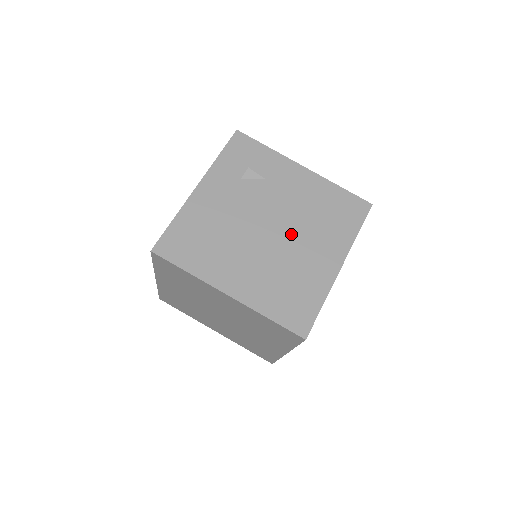
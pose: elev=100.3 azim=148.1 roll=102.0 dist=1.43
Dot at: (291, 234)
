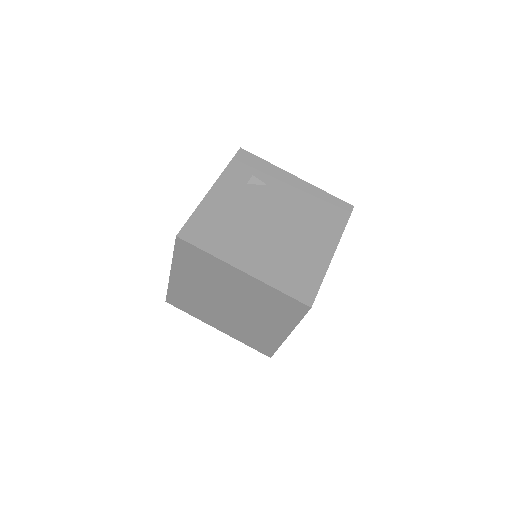
Dot at: (291, 226)
